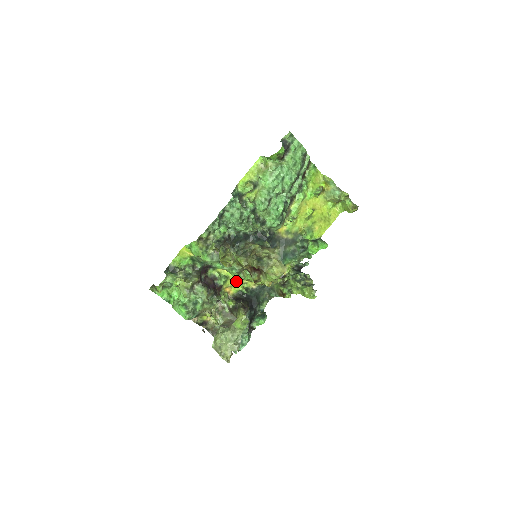
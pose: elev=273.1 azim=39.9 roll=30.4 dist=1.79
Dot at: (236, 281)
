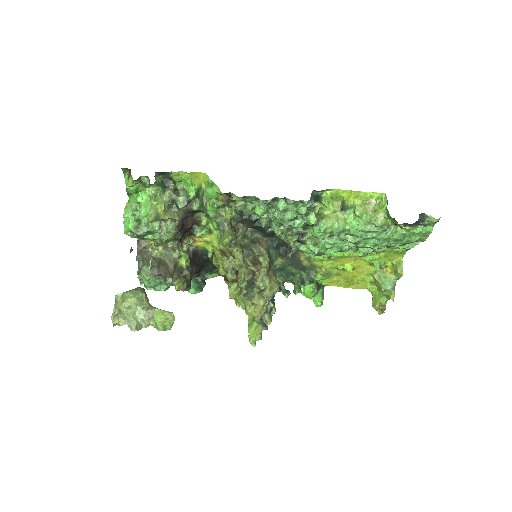
Dot at: (214, 241)
